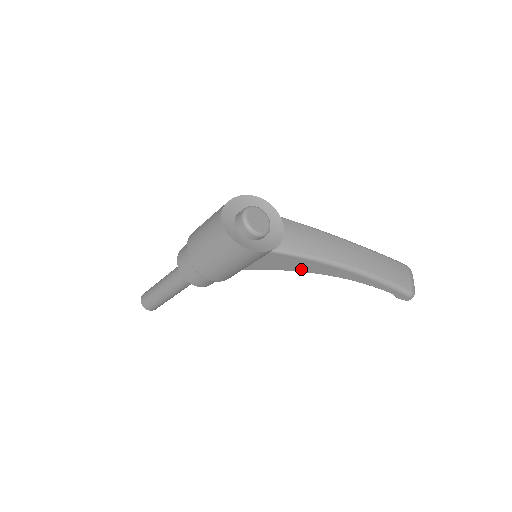
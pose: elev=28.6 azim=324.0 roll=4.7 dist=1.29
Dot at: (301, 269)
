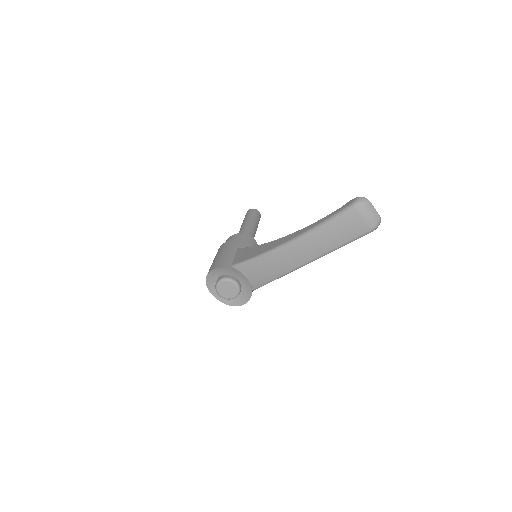
Dot at: occluded
